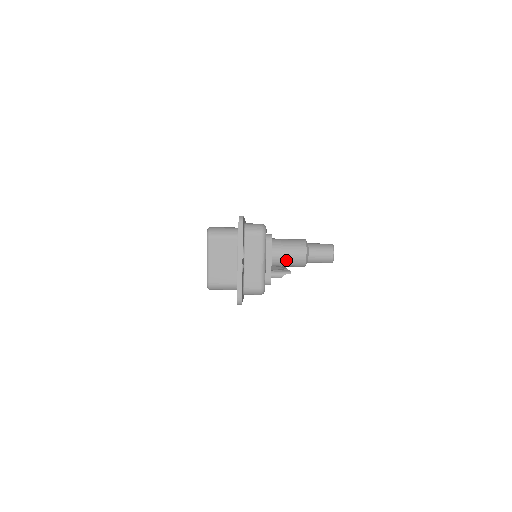
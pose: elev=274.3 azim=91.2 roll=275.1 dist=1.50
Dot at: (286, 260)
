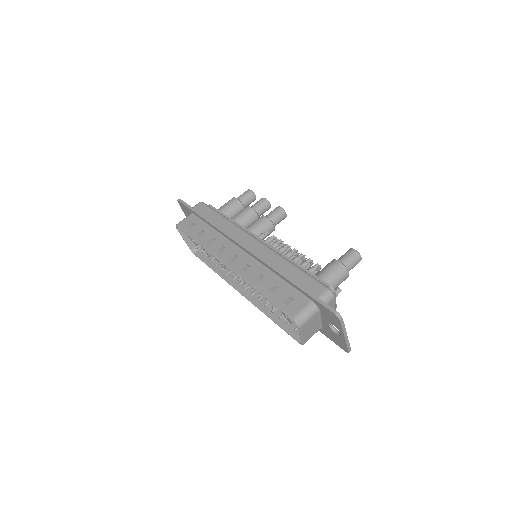
Dot at: occluded
